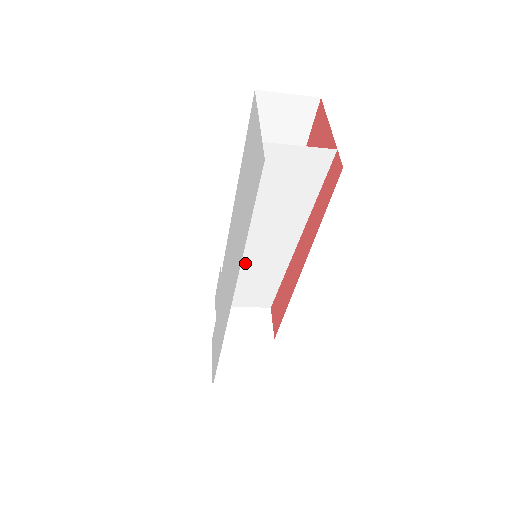
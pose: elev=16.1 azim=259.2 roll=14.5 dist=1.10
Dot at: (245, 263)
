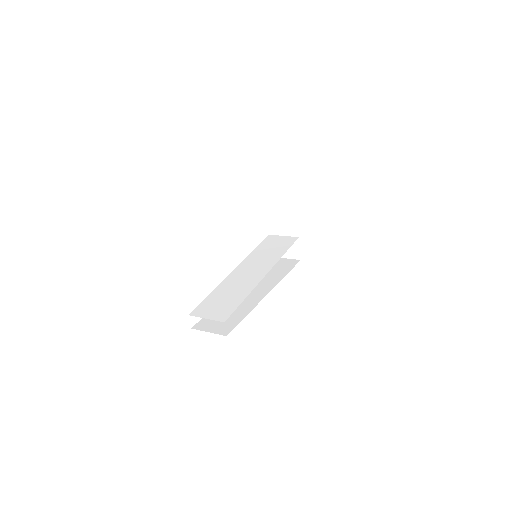
Dot at: (251, 260)
